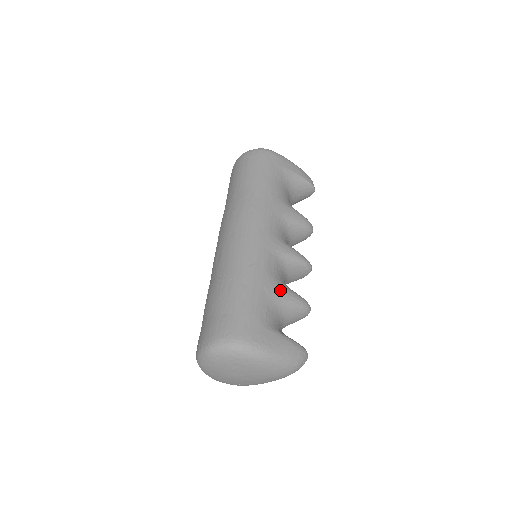
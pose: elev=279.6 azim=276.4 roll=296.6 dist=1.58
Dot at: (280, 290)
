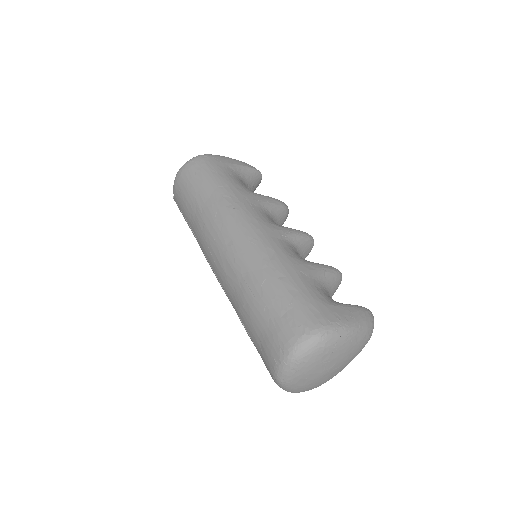
Dot at: (312, 267)
